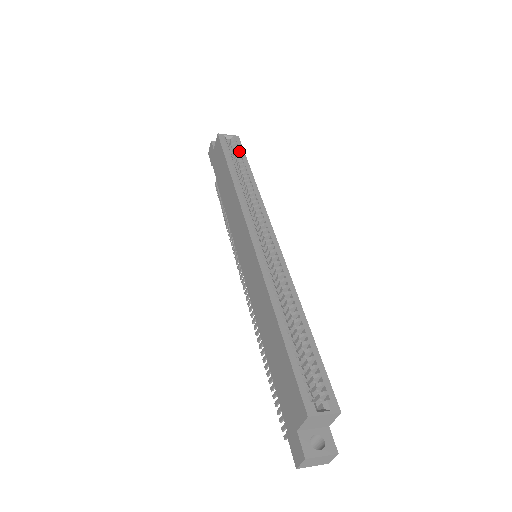
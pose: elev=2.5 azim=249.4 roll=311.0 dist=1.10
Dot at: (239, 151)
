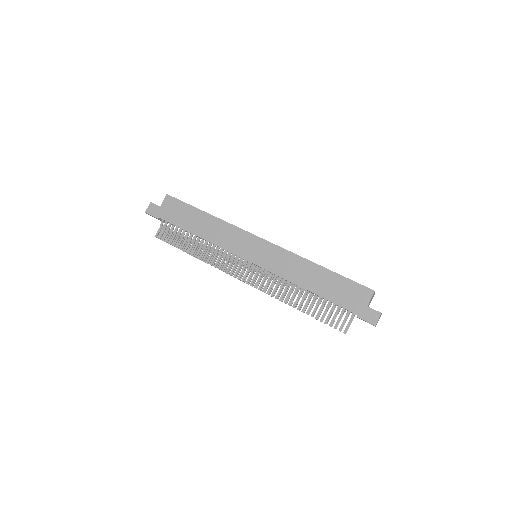
Dot at: occluded
